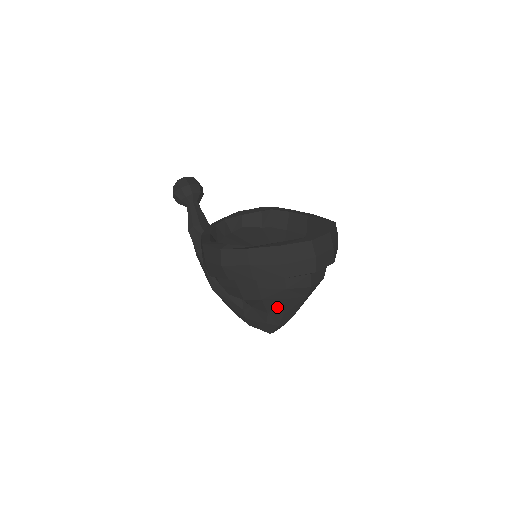
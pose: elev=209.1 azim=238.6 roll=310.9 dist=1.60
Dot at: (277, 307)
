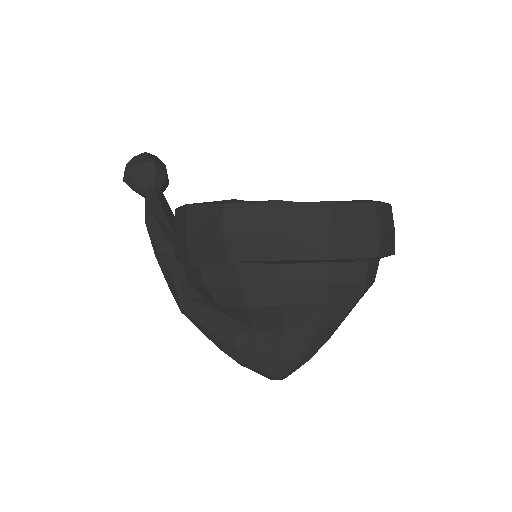
Dot at: (304, 322)
